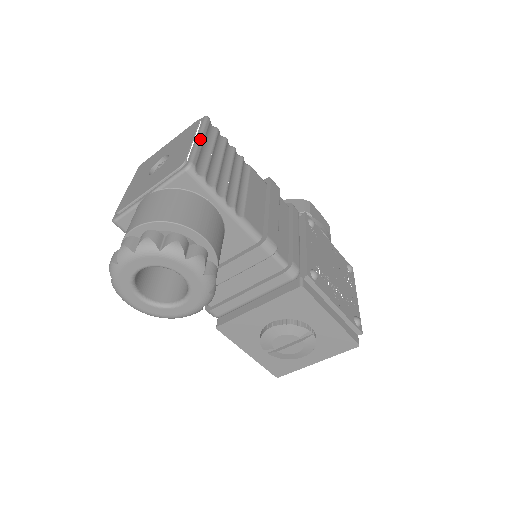
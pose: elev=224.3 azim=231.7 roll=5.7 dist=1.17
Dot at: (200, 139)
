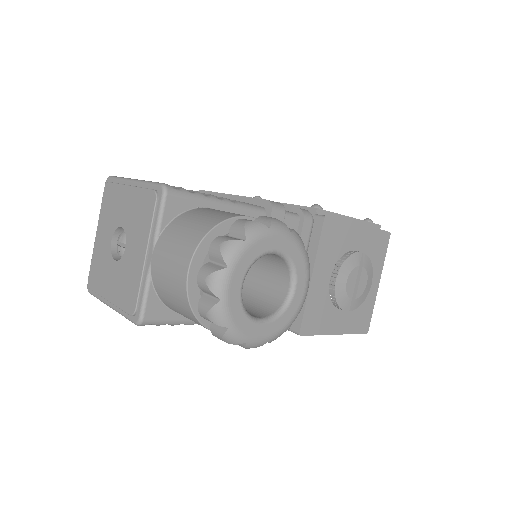
Dot at: (136, 179)
